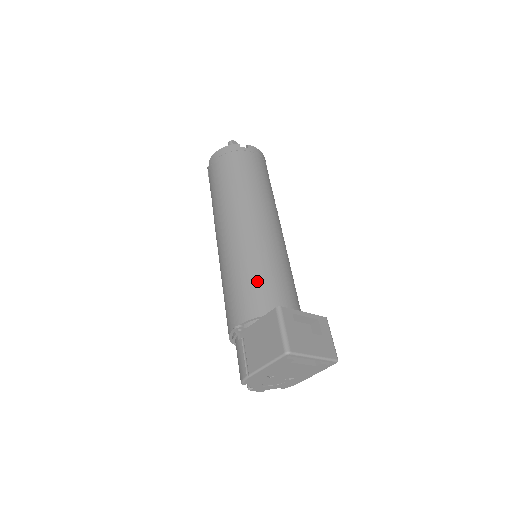
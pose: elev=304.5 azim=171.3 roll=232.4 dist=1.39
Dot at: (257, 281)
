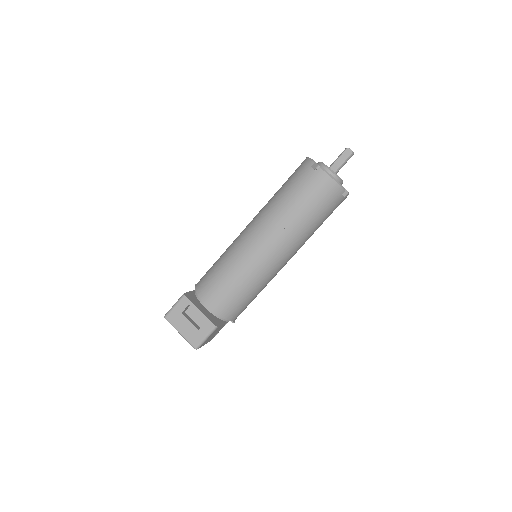
Dot at: (213, 272)
